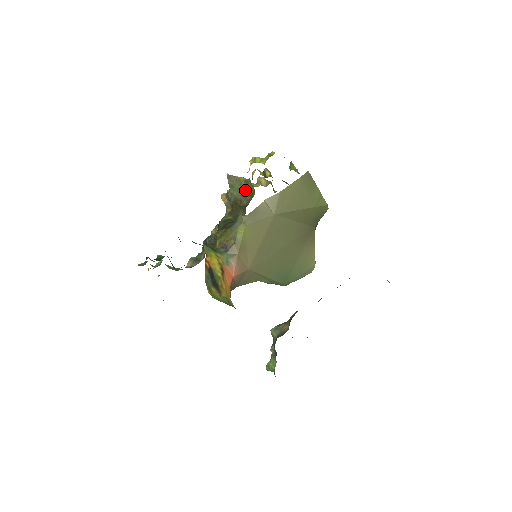
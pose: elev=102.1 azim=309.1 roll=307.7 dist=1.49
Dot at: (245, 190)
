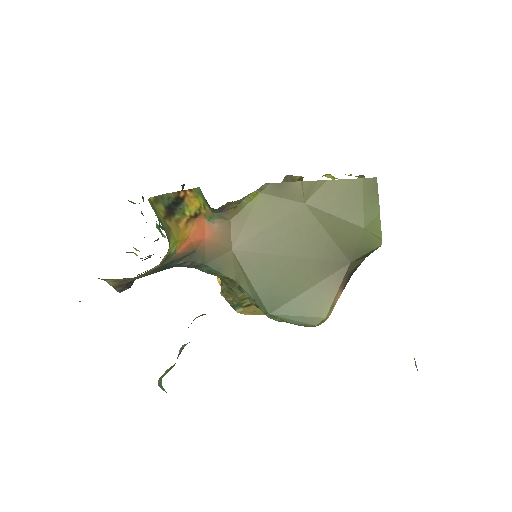
Dot at: occluded
